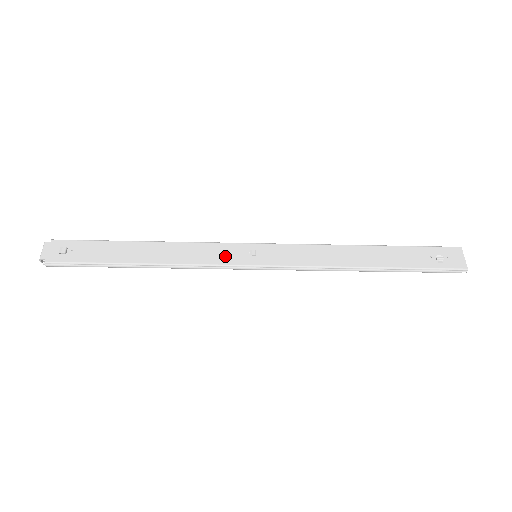
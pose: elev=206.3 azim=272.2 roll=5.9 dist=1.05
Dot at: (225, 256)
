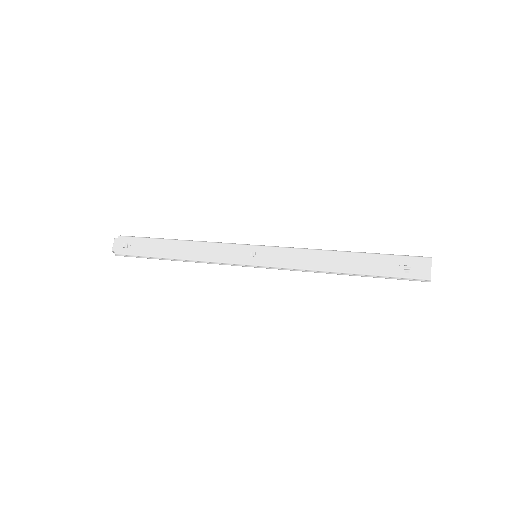
Dot at: (232, 256)
